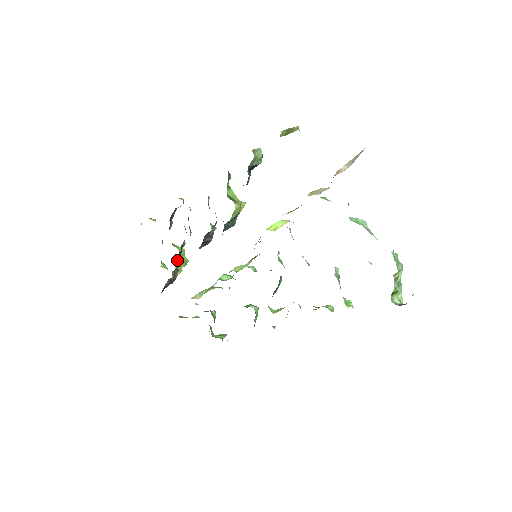
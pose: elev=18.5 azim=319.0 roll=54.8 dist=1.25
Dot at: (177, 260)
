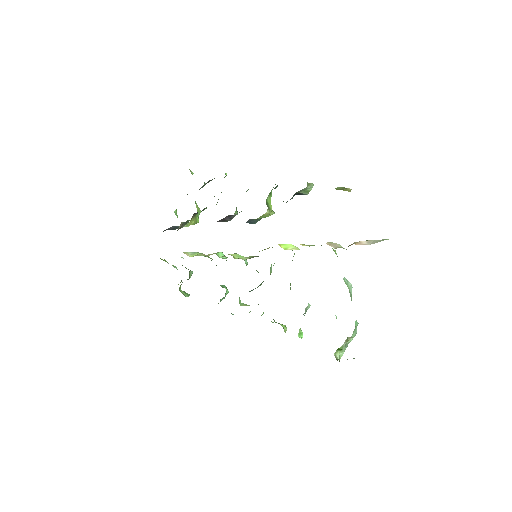
Dot at: (192, 217)
